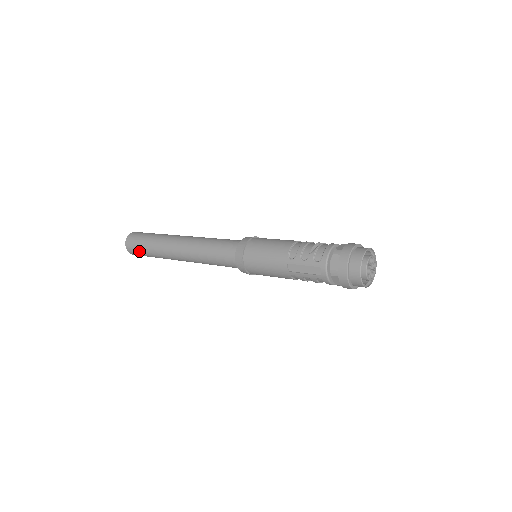
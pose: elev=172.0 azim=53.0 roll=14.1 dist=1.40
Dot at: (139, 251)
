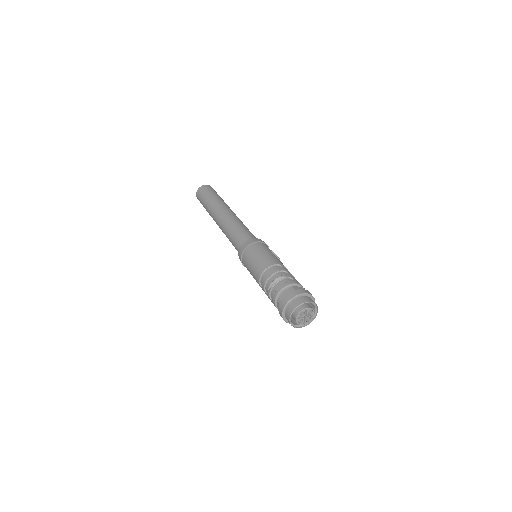
Dot at: occluded
